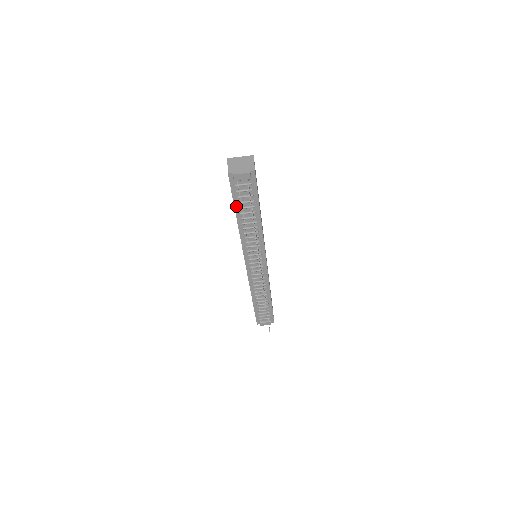
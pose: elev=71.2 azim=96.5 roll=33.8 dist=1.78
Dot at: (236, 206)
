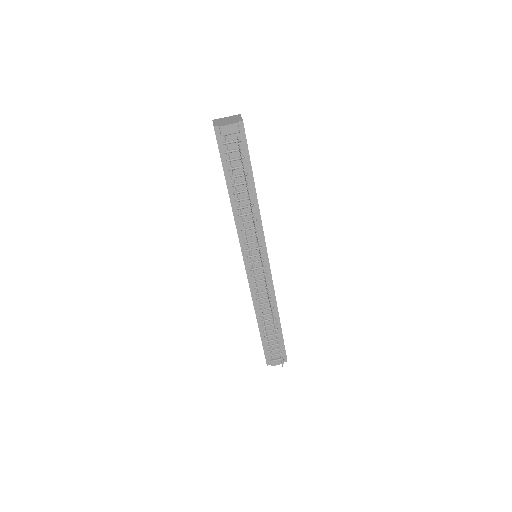
Dot at: (226, 175)
